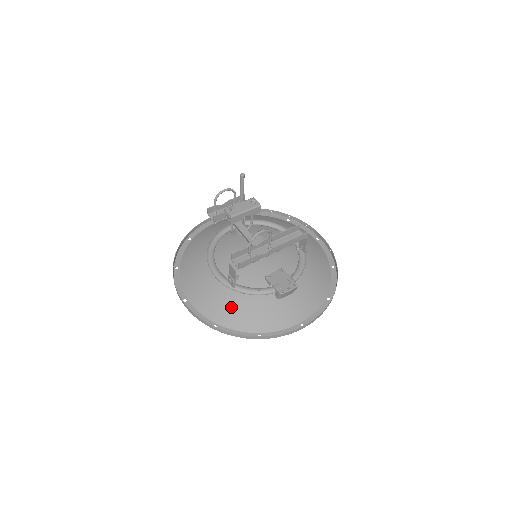
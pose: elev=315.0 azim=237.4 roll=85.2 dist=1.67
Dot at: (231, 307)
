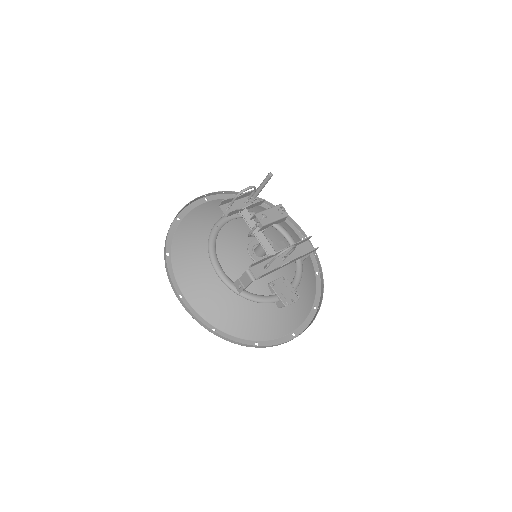
Dot at: (233, 312)
